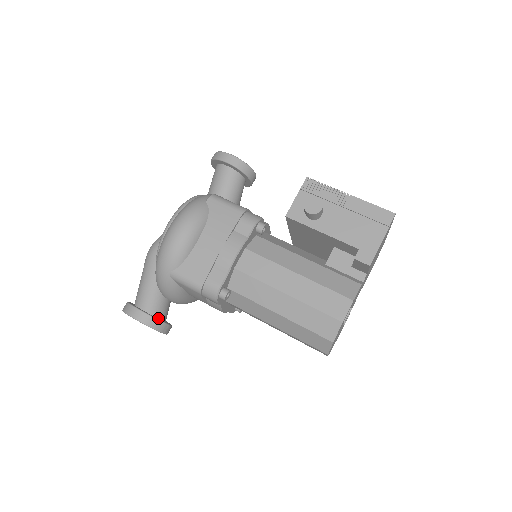
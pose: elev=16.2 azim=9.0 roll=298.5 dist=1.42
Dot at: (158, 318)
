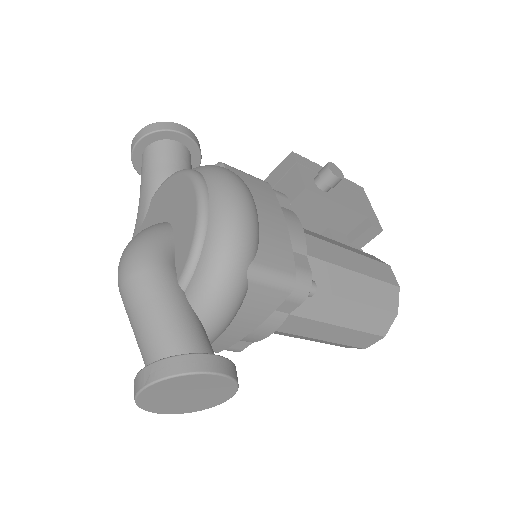
Dot at: occluded
